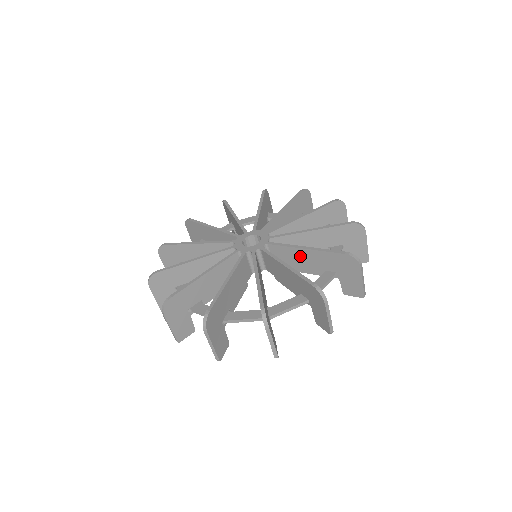
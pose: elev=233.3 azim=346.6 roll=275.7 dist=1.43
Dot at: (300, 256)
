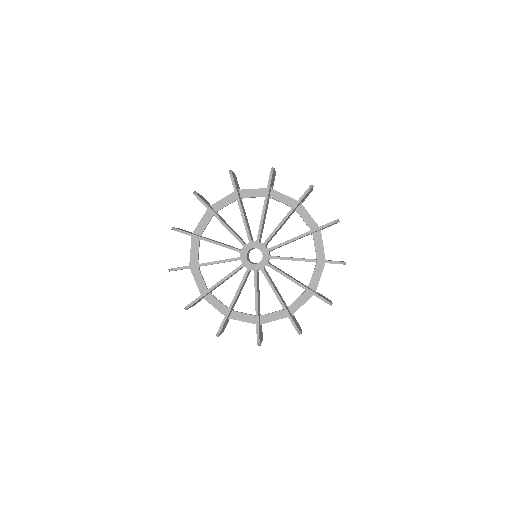
Dot at: occluded
